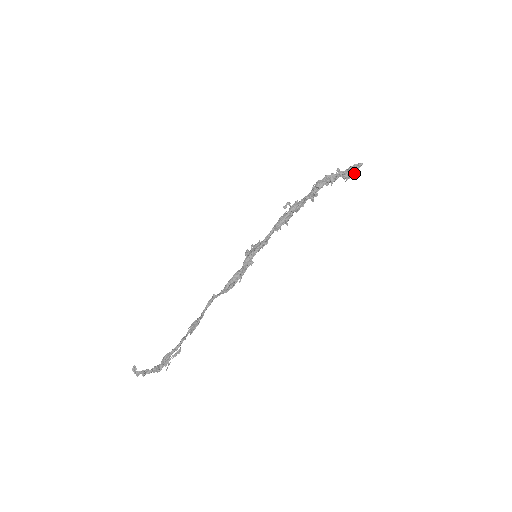
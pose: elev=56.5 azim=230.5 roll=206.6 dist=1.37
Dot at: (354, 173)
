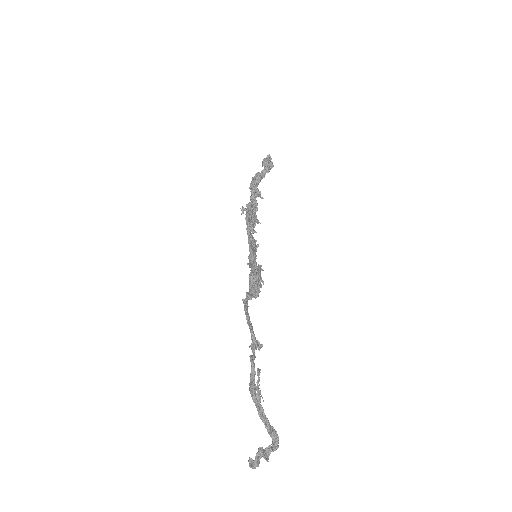
Dot at: (271, 164)
